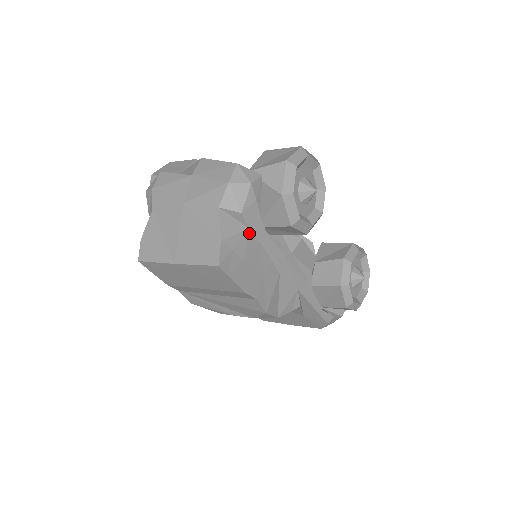
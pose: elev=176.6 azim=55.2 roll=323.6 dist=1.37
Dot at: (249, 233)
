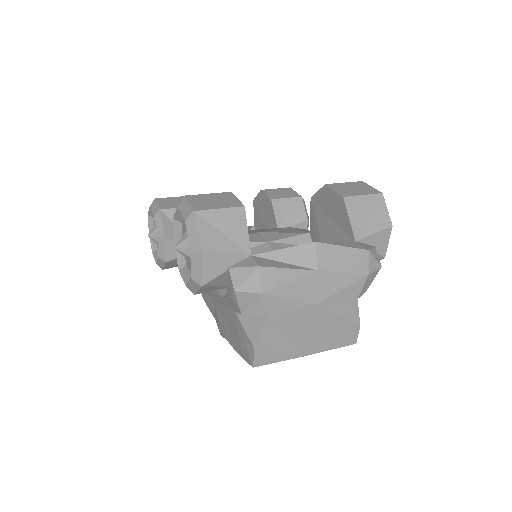
Dot at: occluded
